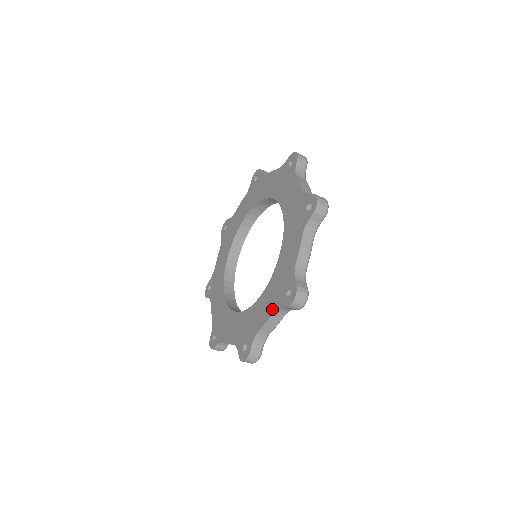
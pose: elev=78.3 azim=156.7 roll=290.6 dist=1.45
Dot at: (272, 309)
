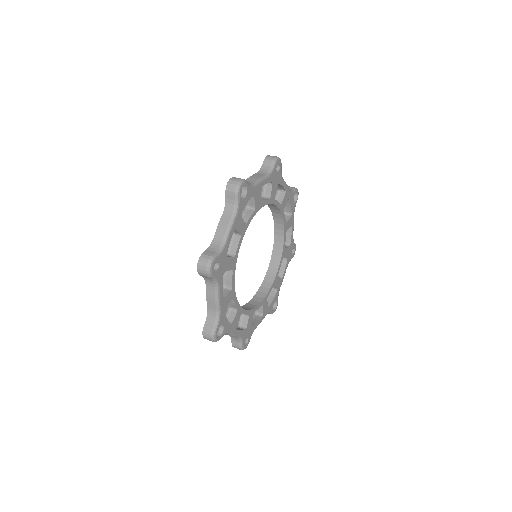
Dot at: (224, 214)
